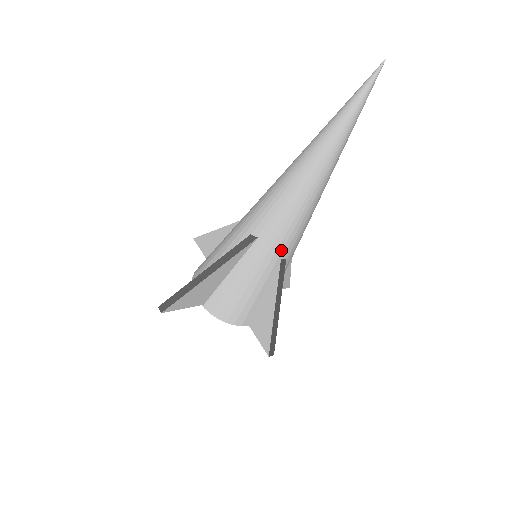
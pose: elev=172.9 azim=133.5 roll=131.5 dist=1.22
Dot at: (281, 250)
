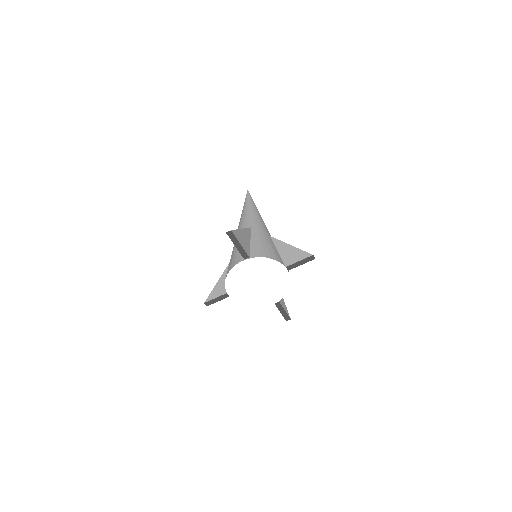
Dot at: (267, 231)
